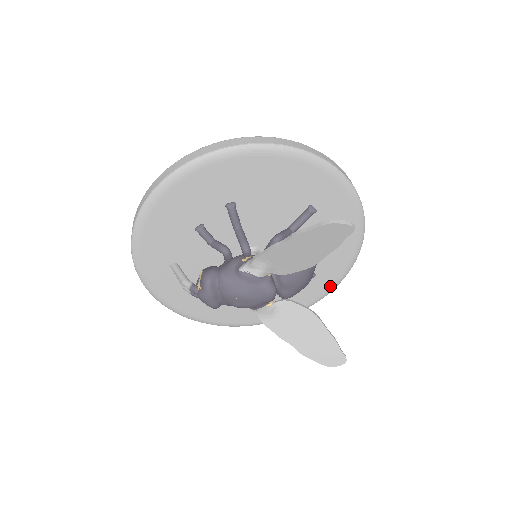
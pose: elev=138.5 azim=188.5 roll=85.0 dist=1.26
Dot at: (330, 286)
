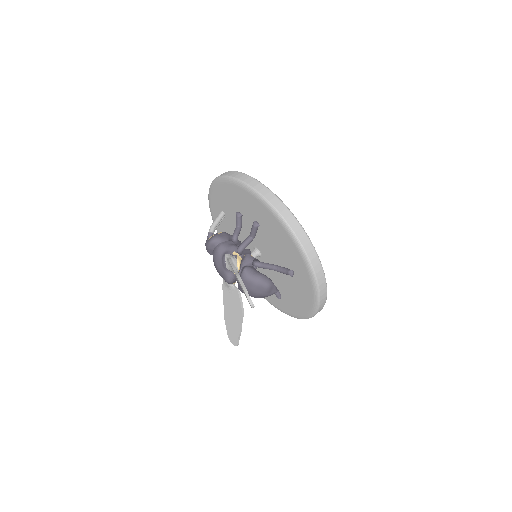
Dot at: (287, 312)
